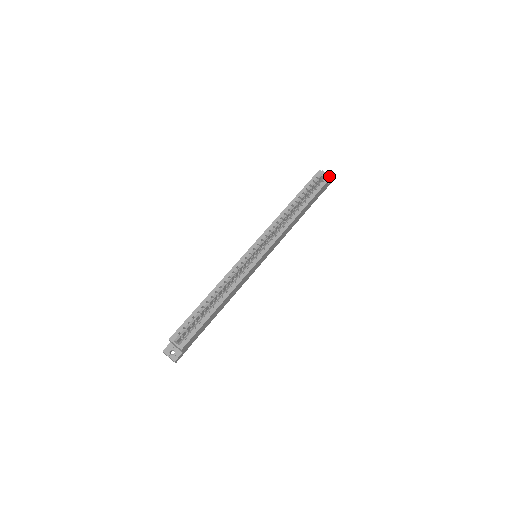
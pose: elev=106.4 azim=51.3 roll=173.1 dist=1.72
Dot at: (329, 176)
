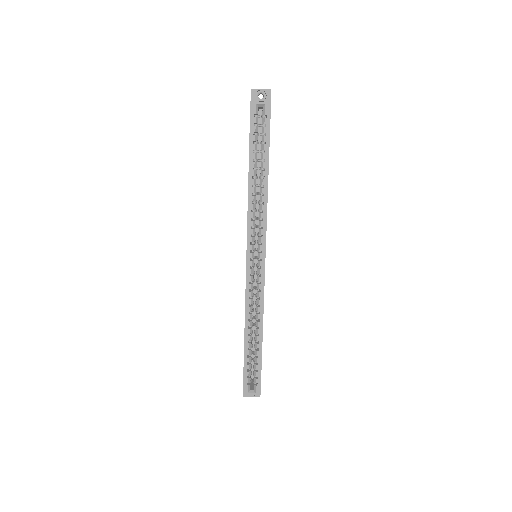
Dot at: (267, 102)
